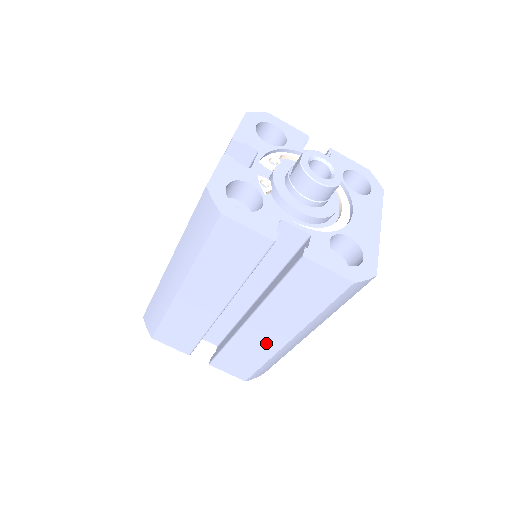
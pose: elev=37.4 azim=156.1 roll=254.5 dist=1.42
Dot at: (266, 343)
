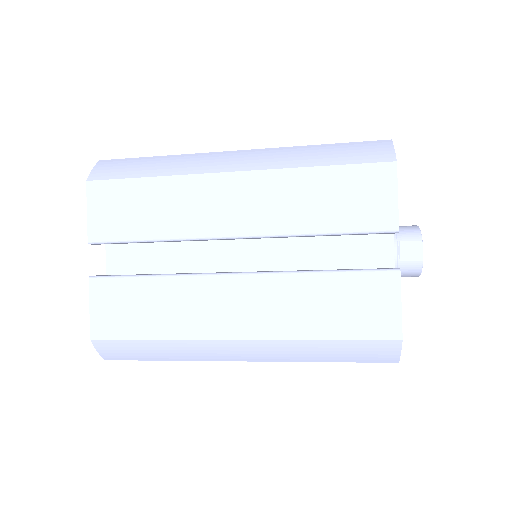
Dot at: occluded
